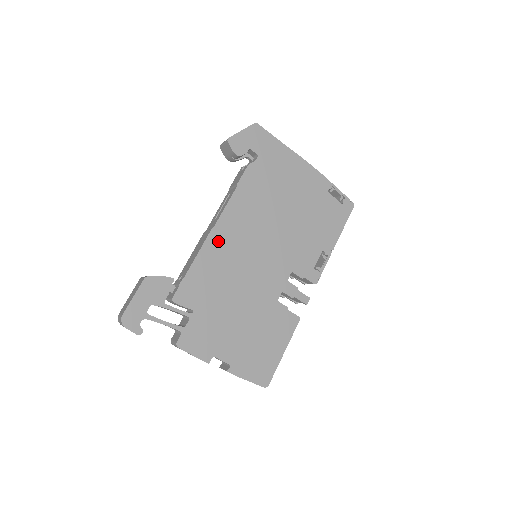
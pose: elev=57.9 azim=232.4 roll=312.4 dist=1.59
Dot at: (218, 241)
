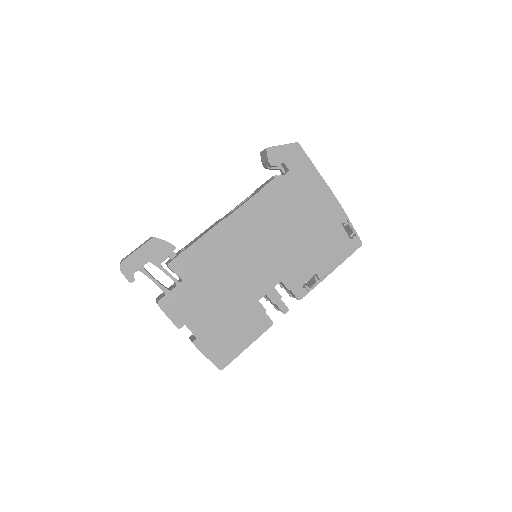
Dot at: (226, 231)
